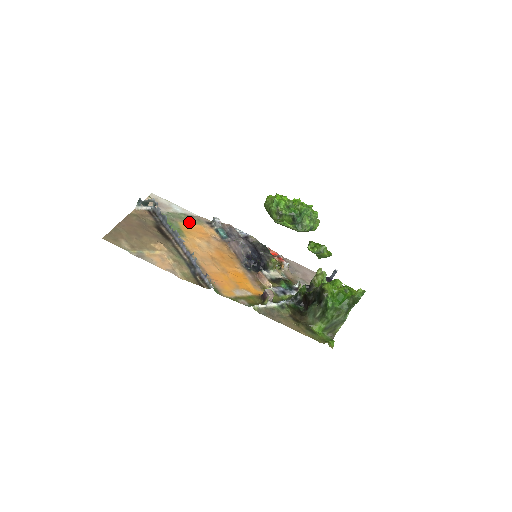
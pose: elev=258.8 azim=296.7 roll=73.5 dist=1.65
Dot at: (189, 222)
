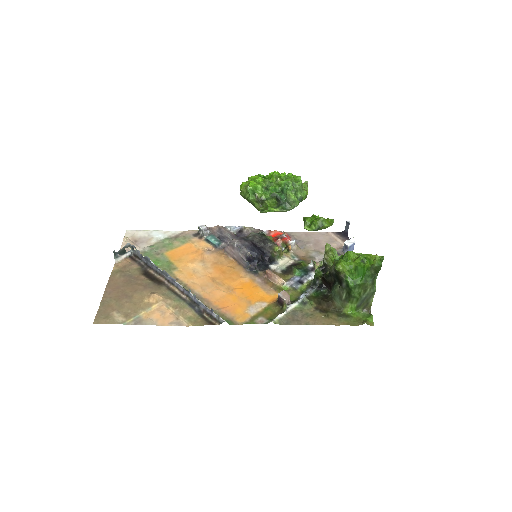
Dot at: (175, 246)
